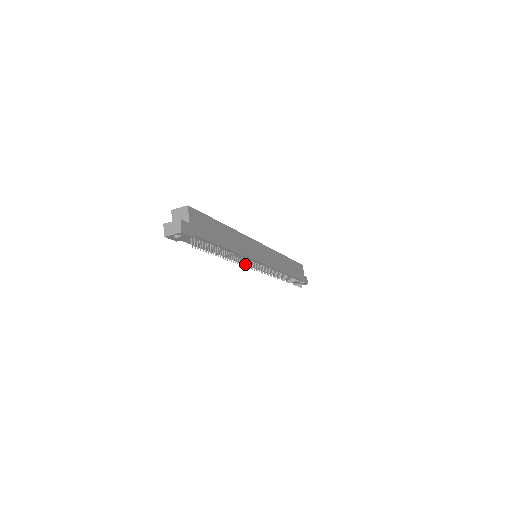
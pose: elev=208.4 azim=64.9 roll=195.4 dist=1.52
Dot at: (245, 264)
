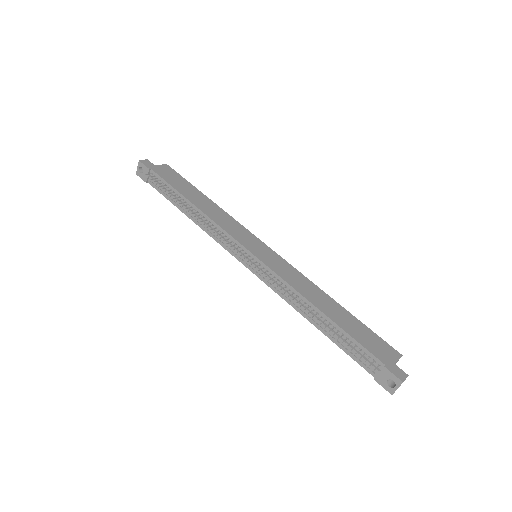
Dot at: (215, 232)
